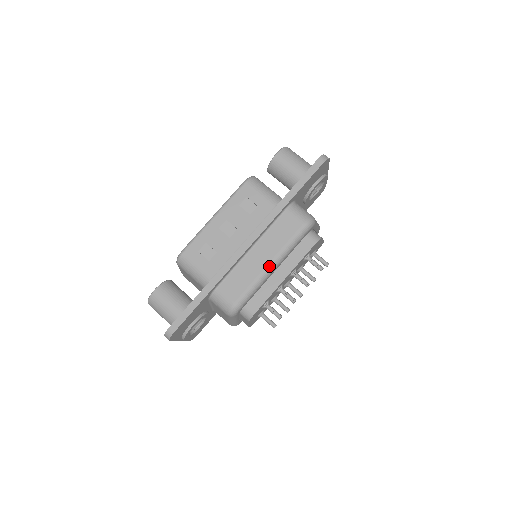
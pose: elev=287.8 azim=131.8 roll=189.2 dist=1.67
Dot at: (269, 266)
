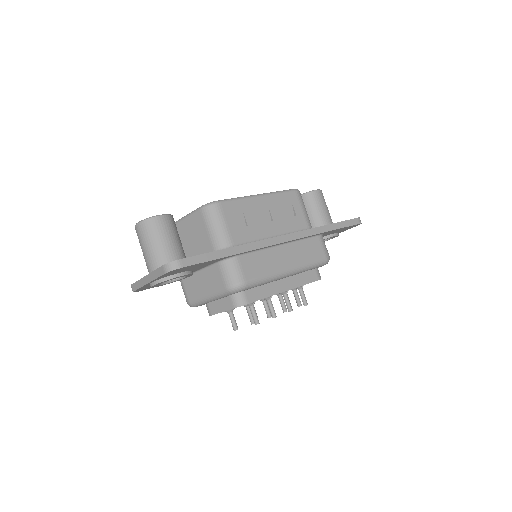
Dot at: (287, 270)
